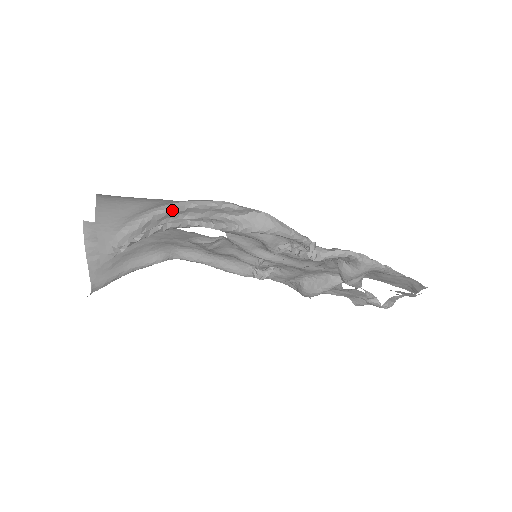
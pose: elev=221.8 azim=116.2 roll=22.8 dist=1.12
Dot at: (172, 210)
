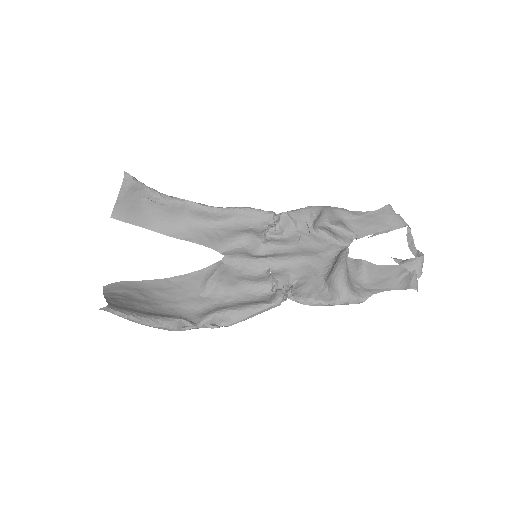
Dot at: occluded
